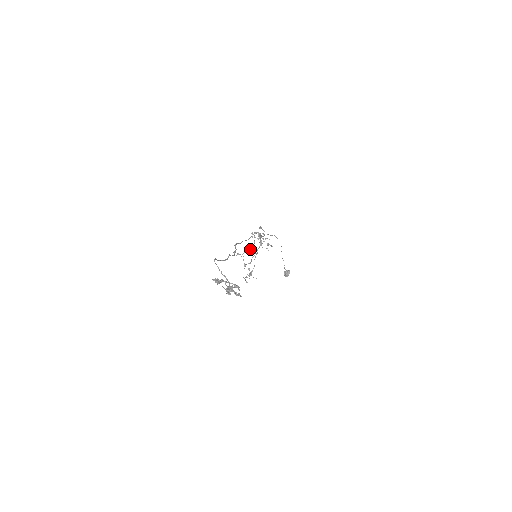
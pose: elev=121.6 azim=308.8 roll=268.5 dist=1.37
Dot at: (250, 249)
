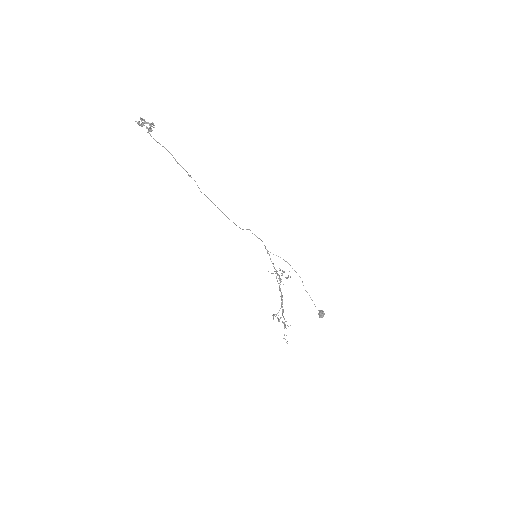
Dot at: (281, 303)
